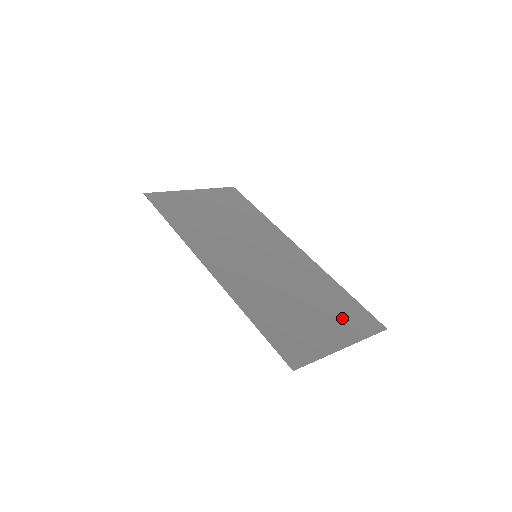
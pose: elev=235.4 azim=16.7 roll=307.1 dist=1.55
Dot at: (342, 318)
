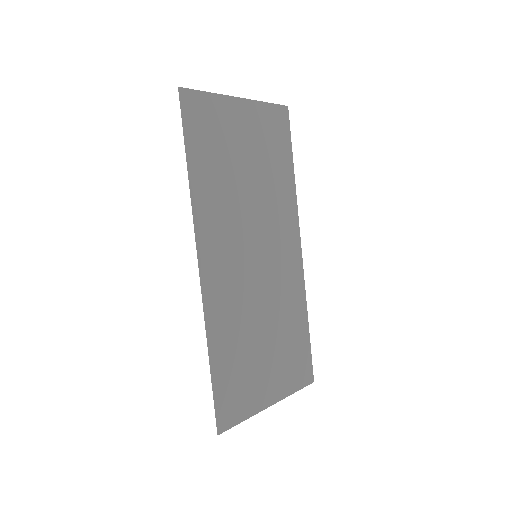
Dot at: (287, 365)
